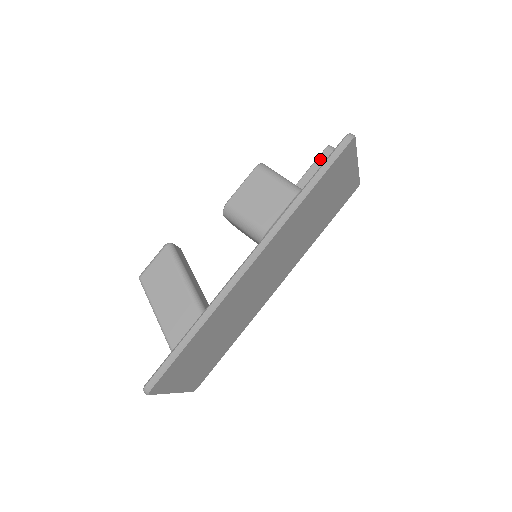
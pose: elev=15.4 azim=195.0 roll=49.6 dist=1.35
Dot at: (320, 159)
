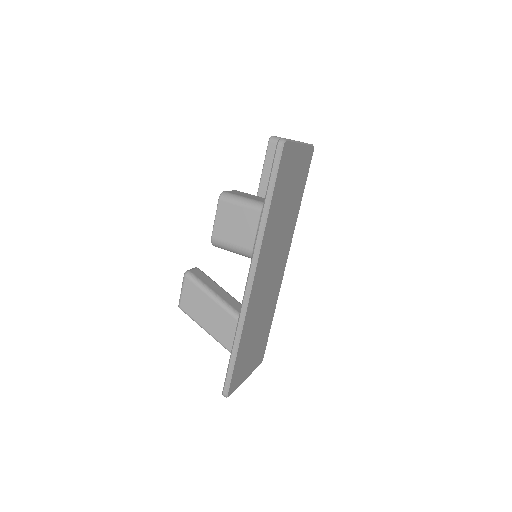
Dot at: (268, 154)
